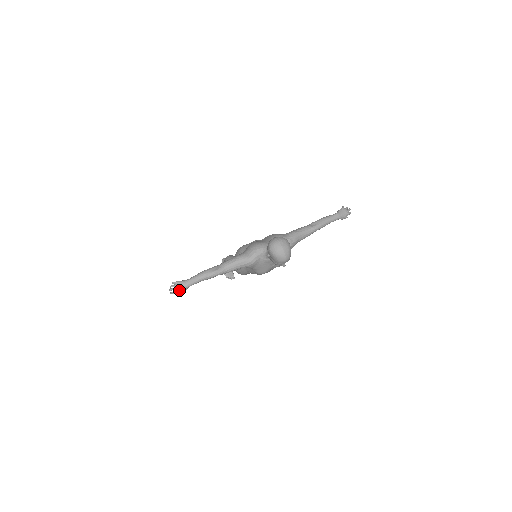
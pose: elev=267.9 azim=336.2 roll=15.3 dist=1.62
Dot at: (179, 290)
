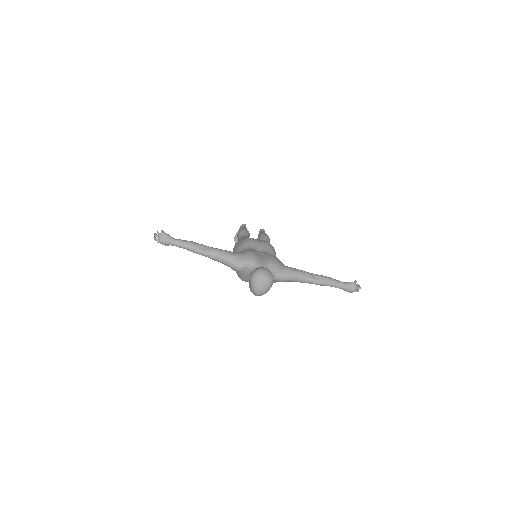
Dot at: (161, 241)
